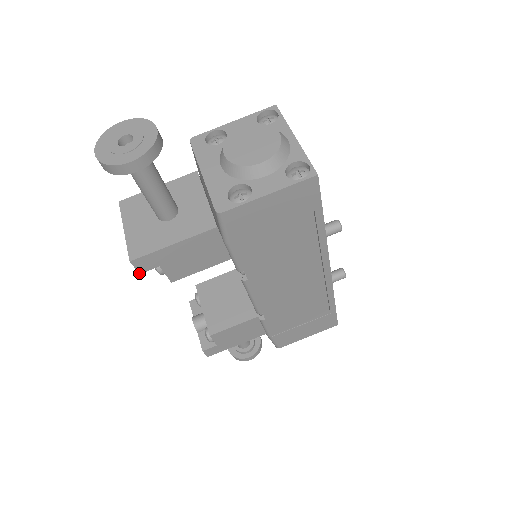
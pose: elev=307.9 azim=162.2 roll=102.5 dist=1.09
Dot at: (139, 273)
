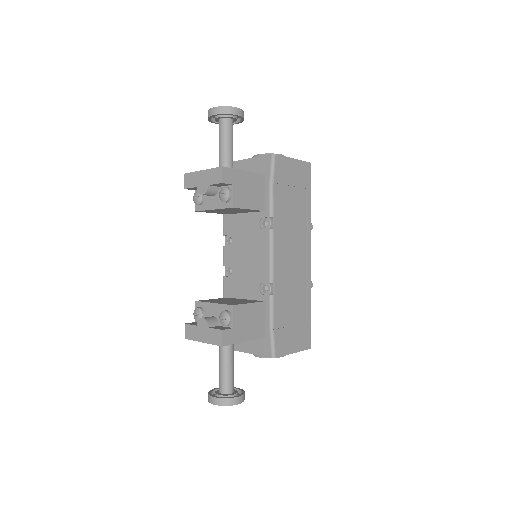
Dot at: (222, 182)
